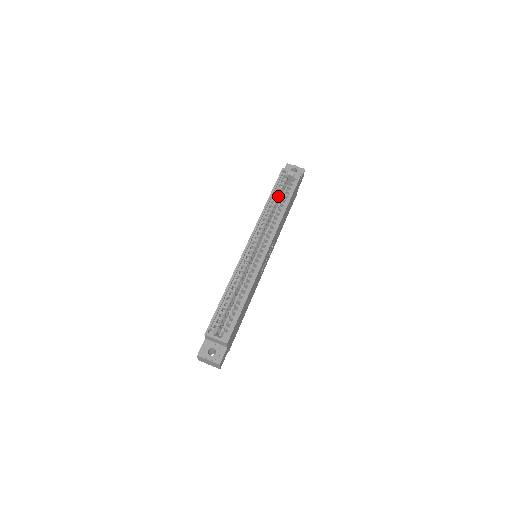
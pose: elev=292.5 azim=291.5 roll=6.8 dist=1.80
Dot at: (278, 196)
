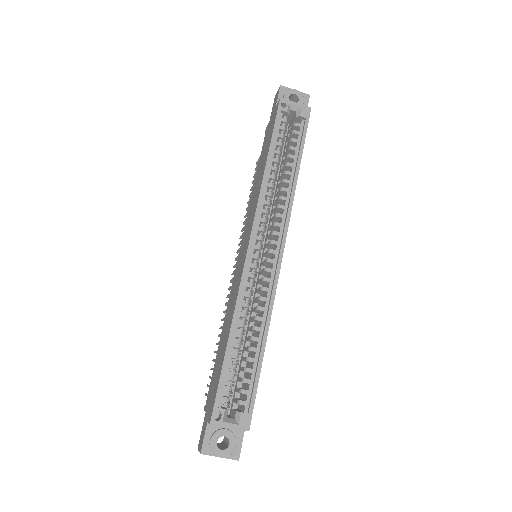
Dot at: (280, 151)
